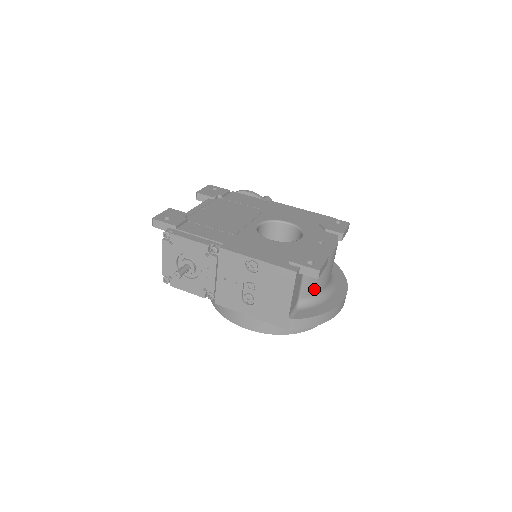
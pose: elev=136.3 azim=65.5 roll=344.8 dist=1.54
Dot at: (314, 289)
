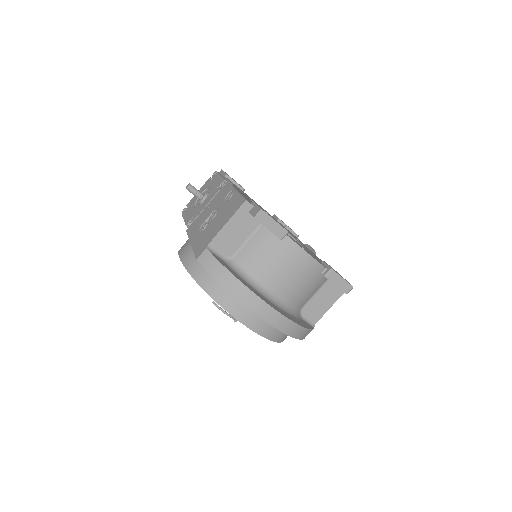
Dot at: (254, 264)
